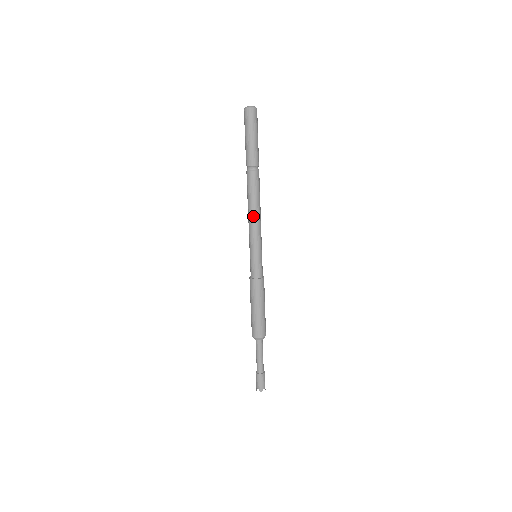
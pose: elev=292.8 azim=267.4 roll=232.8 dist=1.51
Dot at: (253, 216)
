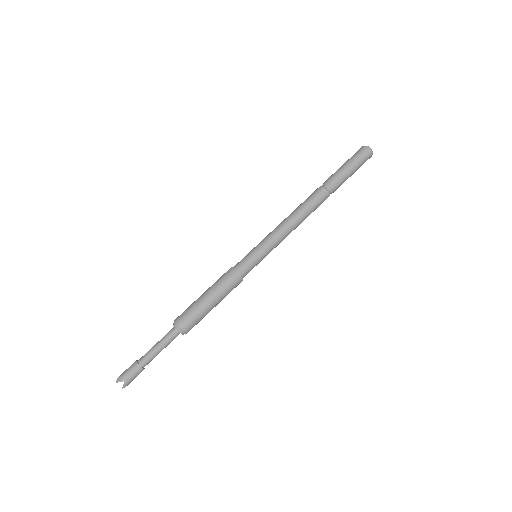
Dot at: (287, 219)
